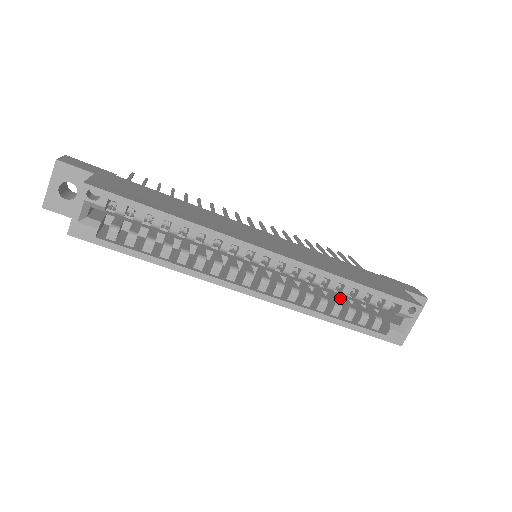
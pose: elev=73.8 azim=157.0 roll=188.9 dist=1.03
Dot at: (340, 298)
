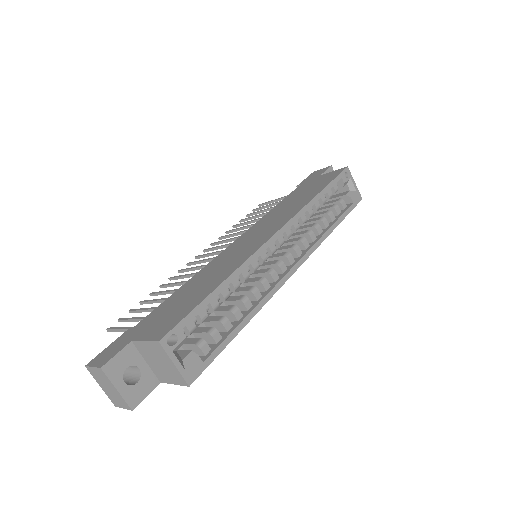
Dot at: (311, 218)
